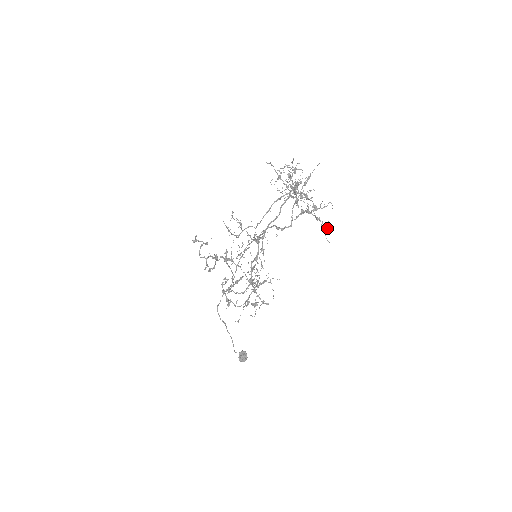
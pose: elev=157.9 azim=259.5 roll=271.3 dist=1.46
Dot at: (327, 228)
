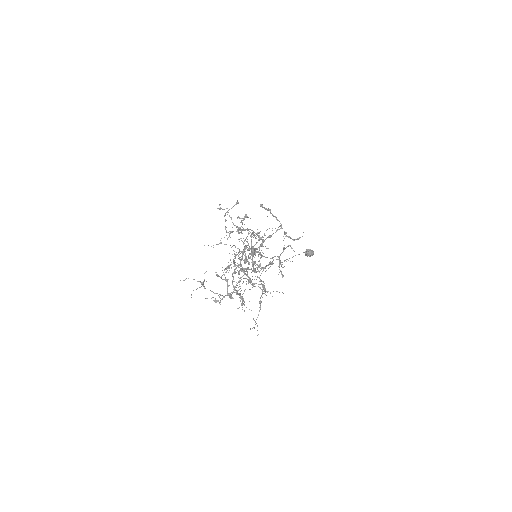
Dot at: occluded
